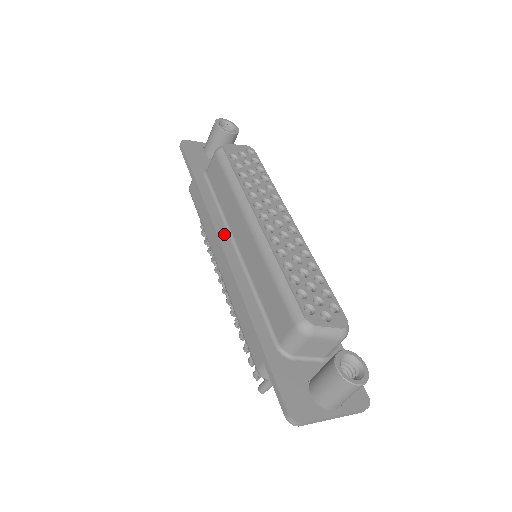
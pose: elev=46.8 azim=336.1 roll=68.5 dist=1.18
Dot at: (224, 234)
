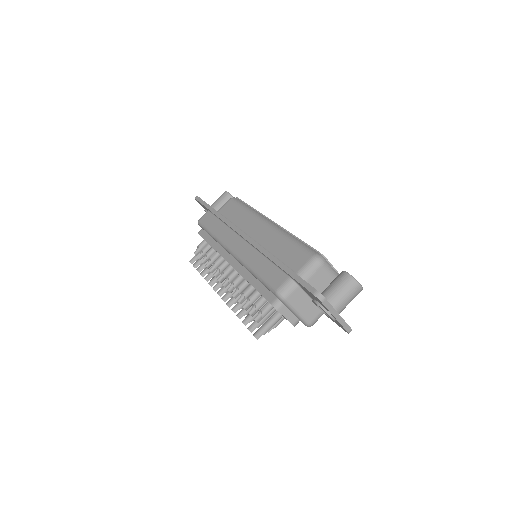
Dot at: occluded
